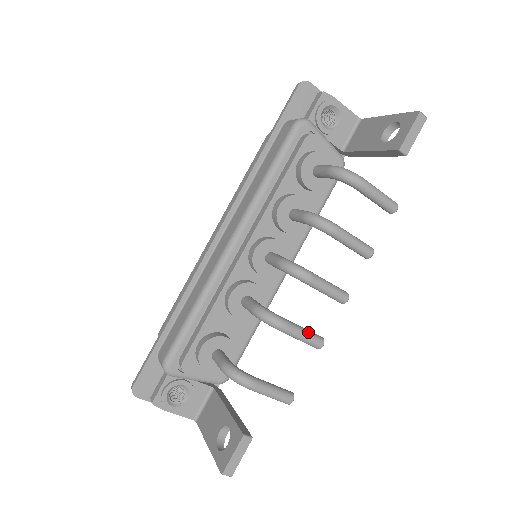
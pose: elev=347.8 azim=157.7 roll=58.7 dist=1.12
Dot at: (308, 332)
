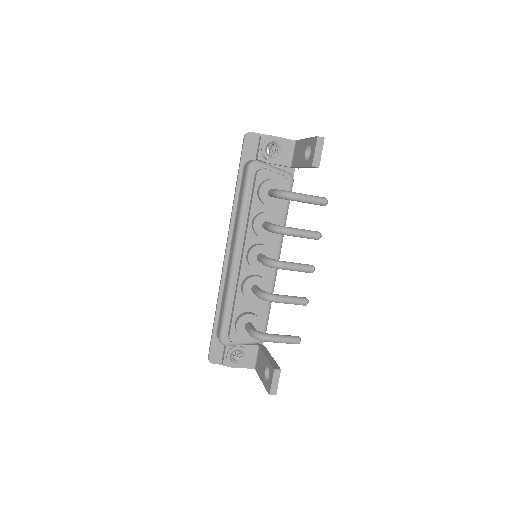
Dot at: (294, 298)
